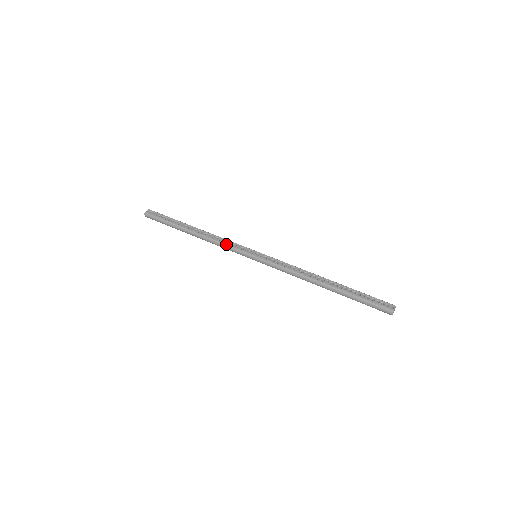
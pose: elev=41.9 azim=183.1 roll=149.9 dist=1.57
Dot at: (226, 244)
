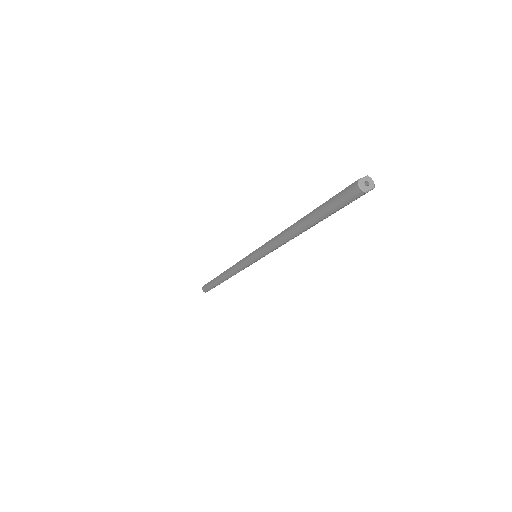
Dot at: (236, 263)
